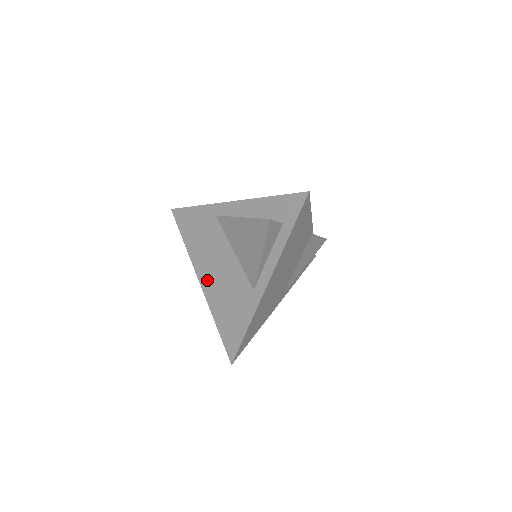
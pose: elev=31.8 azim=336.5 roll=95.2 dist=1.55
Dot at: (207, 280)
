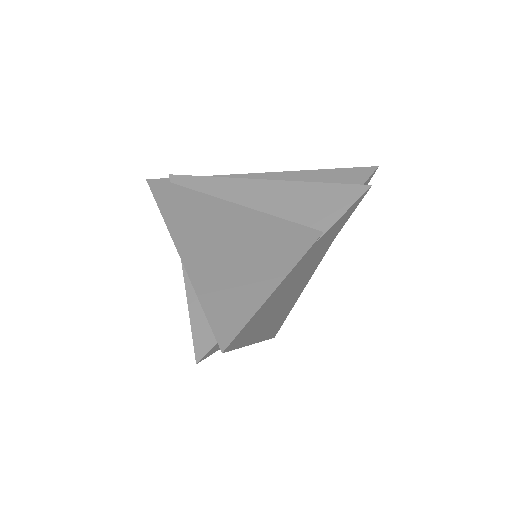
Dot at: occluded
